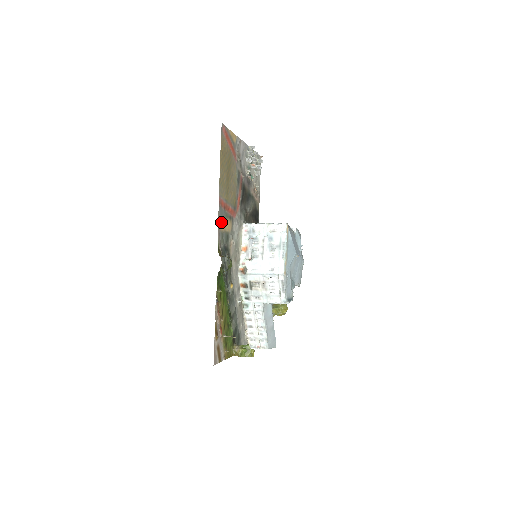
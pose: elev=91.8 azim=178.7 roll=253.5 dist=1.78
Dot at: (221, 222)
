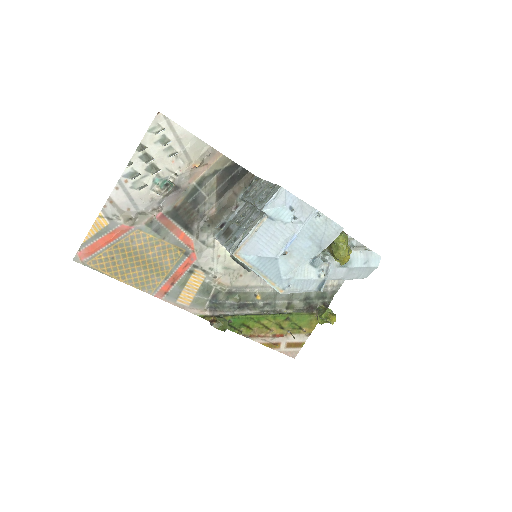
Dot at: (183, 298)
